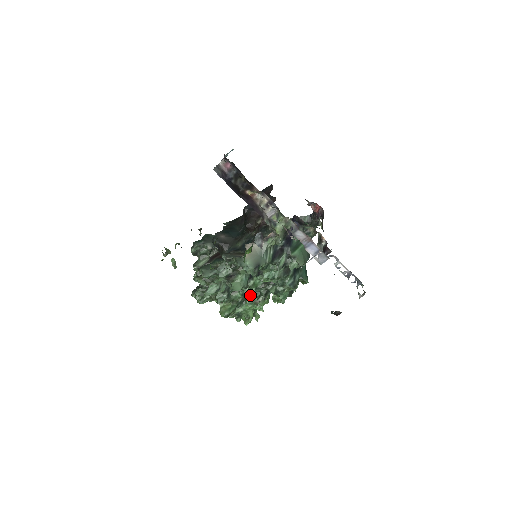
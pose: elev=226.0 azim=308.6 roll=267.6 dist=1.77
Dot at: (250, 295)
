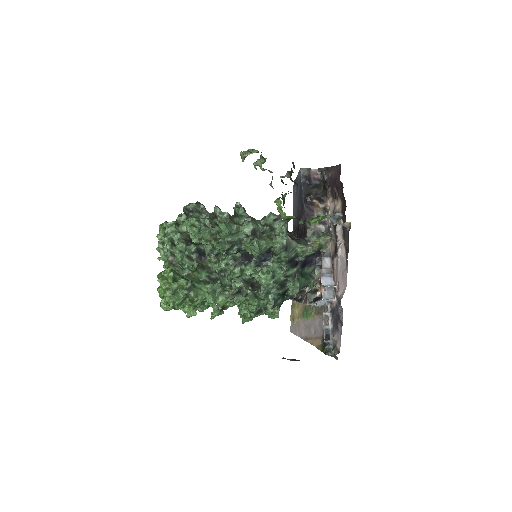
Dot at: (220, 281)
